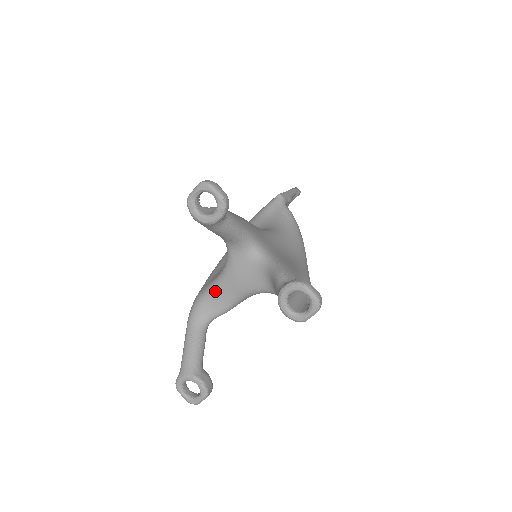
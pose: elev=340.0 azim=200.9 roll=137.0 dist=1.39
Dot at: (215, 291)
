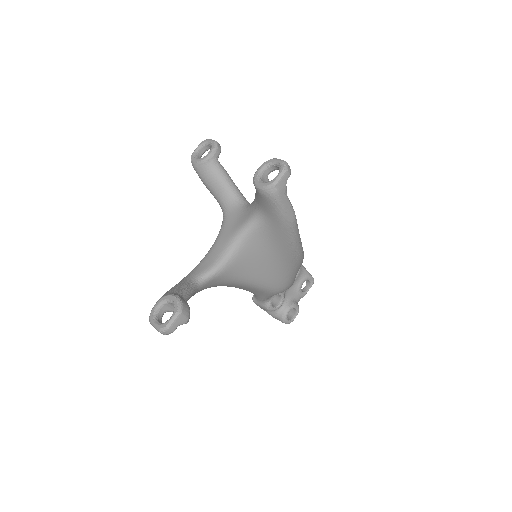
Dot at: (209, 252)
